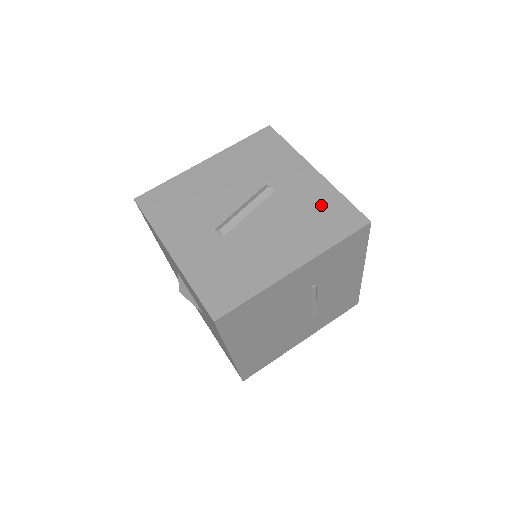
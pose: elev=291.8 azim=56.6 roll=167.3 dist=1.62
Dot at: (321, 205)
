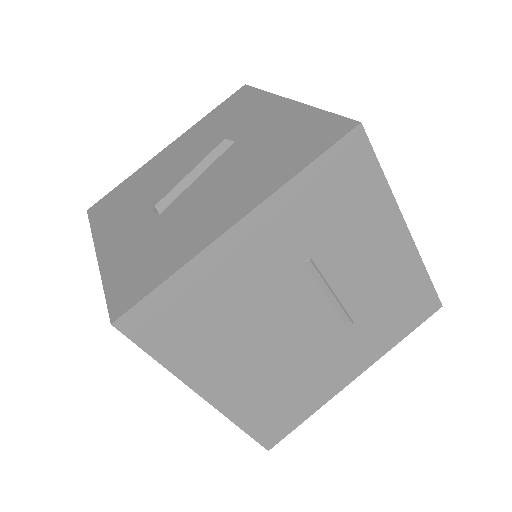
Dot at: (289, 133)
